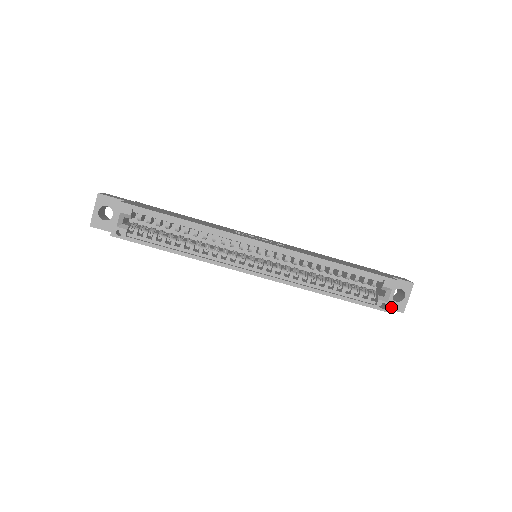
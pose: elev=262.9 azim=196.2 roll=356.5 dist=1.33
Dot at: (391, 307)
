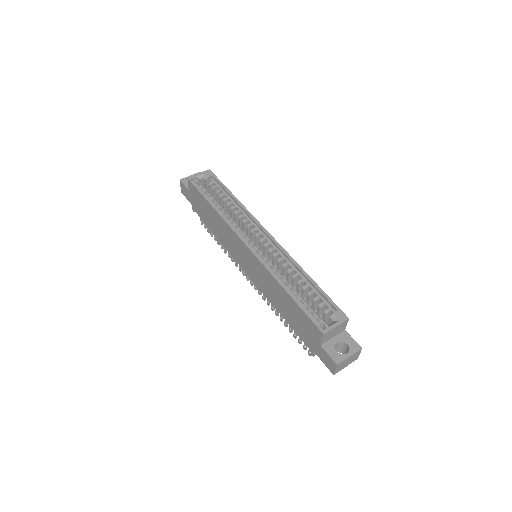
Dot at: (329, 352)
